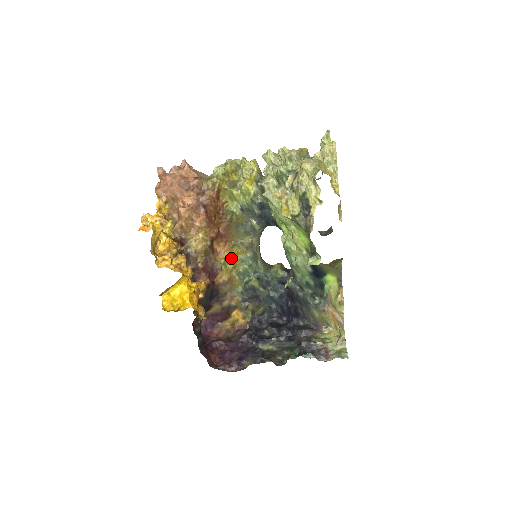
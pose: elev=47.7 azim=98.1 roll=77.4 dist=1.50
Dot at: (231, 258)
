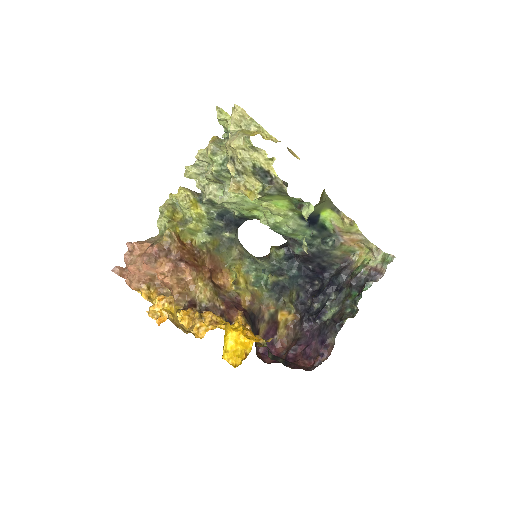
Dot at: (238, 278)
